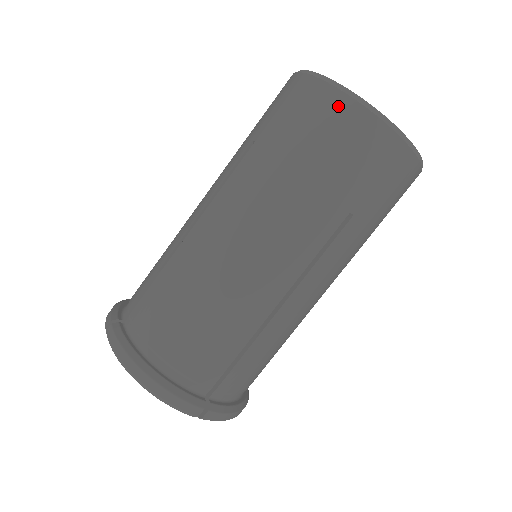
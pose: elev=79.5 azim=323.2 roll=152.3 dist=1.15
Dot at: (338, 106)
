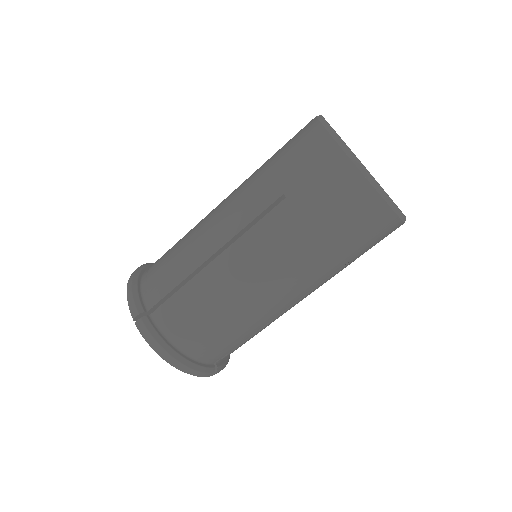
Dot at: (366, 198)
